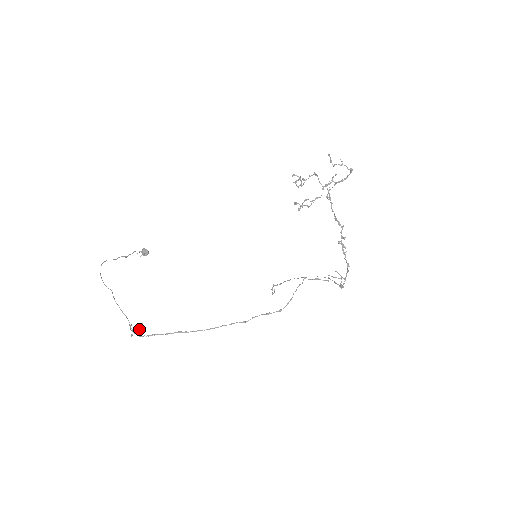
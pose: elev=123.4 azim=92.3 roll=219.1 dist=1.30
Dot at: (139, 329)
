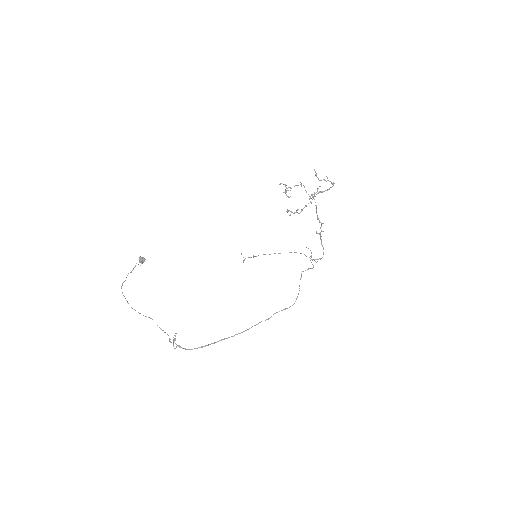
Dot at: occluded
